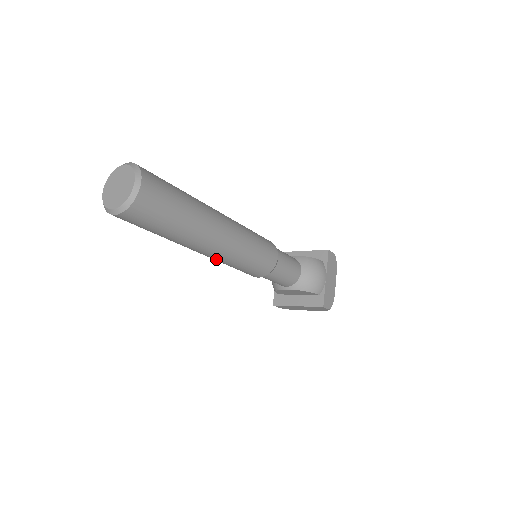
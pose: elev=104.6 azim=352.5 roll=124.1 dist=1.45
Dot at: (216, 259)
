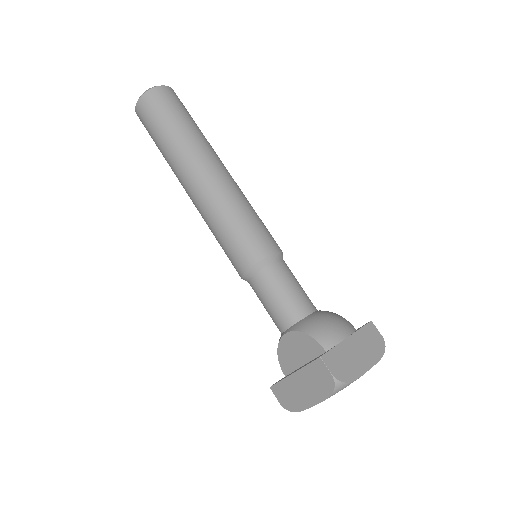
Dot at: (201, 206)
